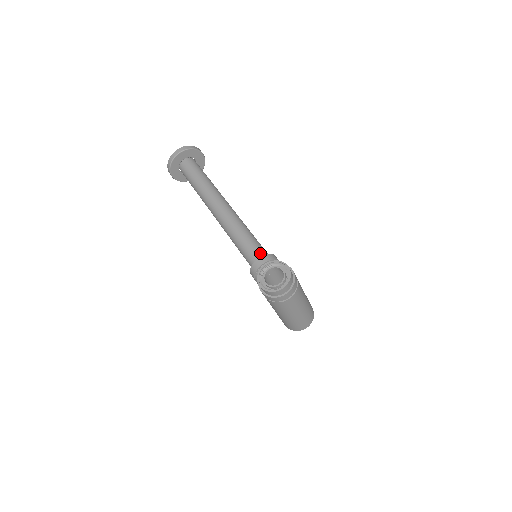
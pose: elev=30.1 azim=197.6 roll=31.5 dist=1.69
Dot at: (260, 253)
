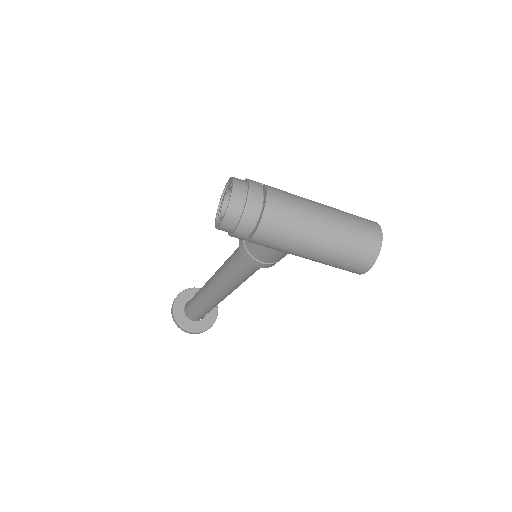
Dot at: occluded
